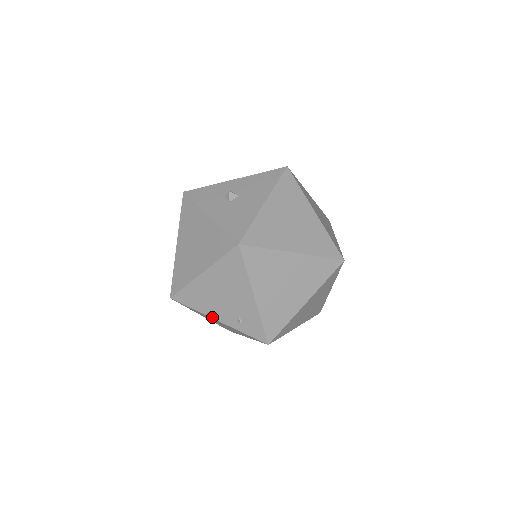
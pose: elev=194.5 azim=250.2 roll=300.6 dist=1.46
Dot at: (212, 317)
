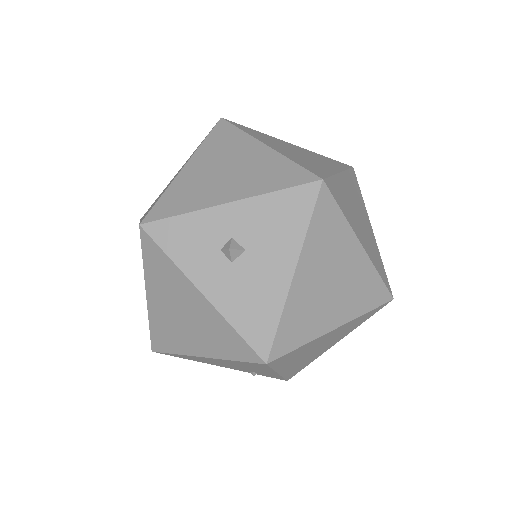
Dot at: occluded
